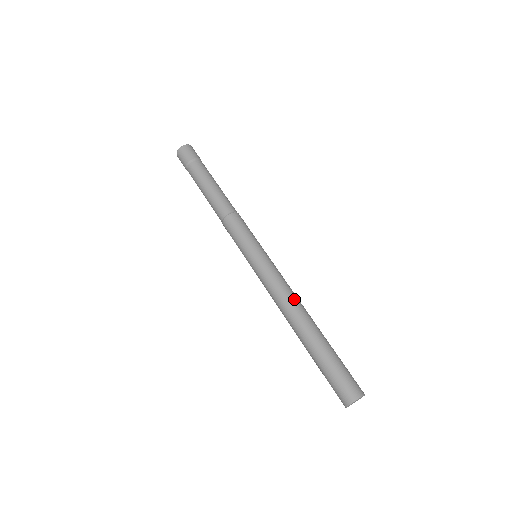
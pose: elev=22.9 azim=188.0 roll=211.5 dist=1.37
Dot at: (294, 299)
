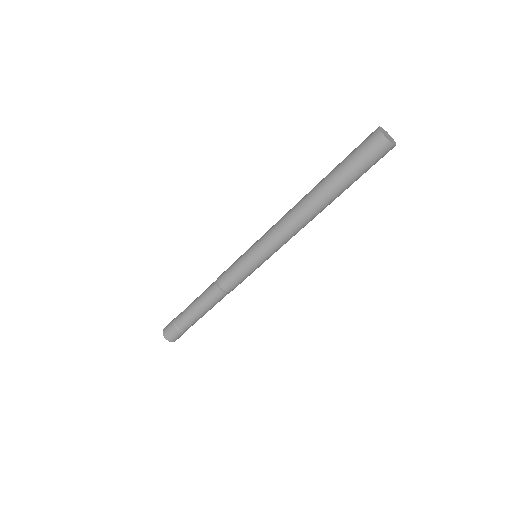
Dot at: occluded
